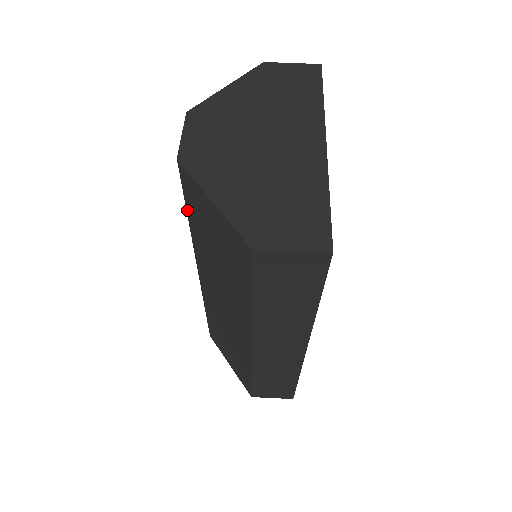
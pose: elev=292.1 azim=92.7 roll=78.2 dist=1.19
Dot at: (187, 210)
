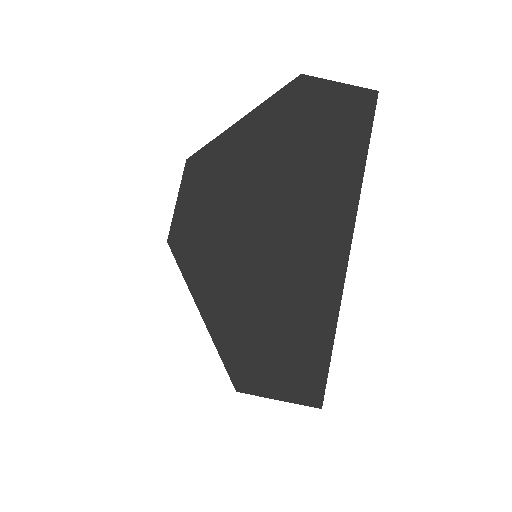
Dot at: occluded
